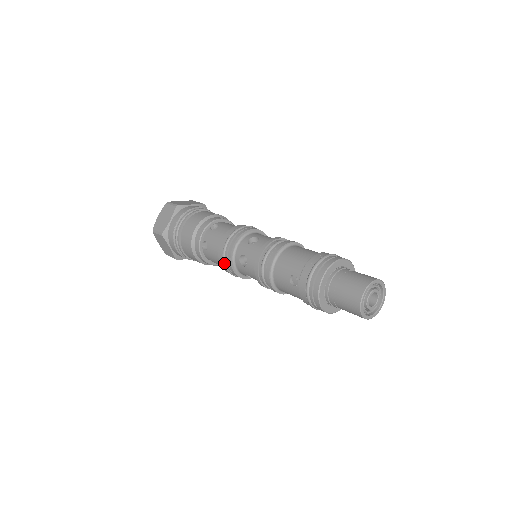
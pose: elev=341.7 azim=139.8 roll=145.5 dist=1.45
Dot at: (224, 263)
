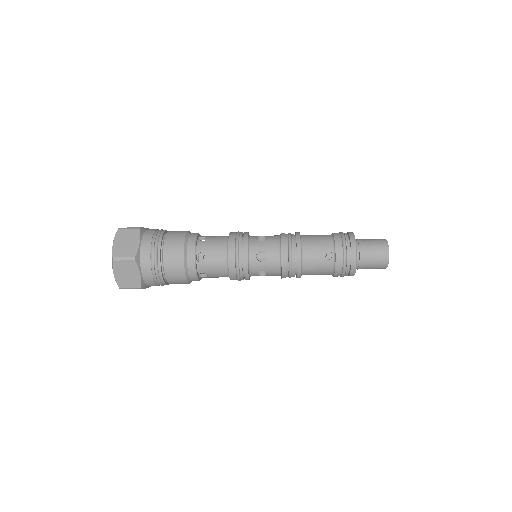
Dot at: (238, 265)
